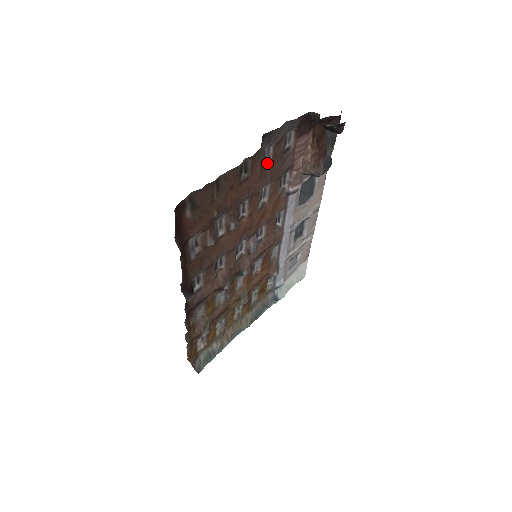
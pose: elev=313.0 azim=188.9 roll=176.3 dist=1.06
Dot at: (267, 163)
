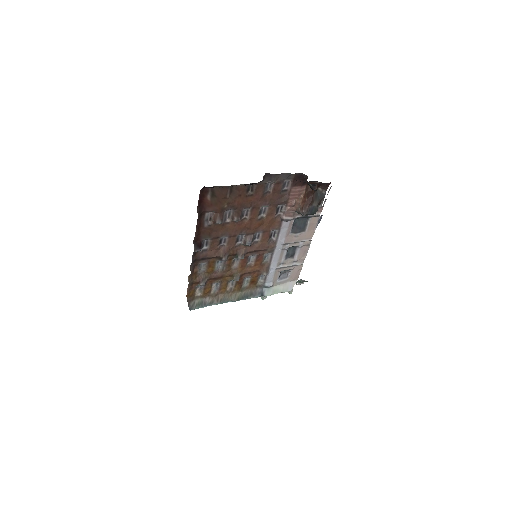
Dot at: (268, 192)
